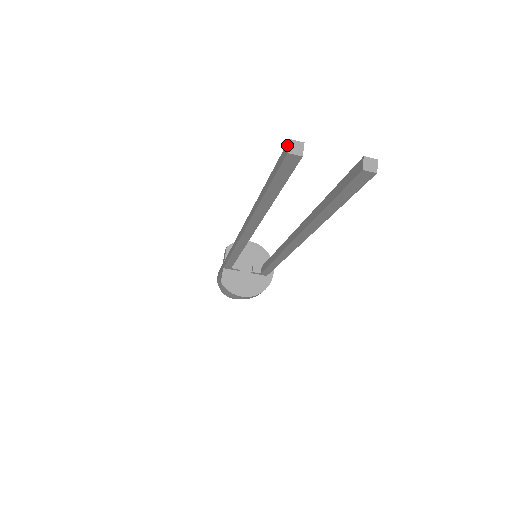
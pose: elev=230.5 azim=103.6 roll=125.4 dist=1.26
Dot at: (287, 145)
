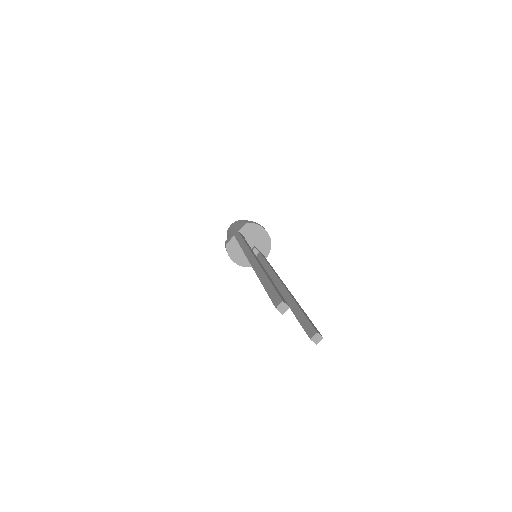
Dot at: (280, 302)
